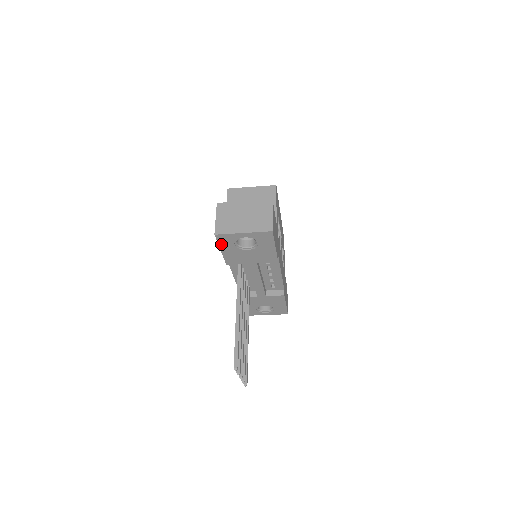
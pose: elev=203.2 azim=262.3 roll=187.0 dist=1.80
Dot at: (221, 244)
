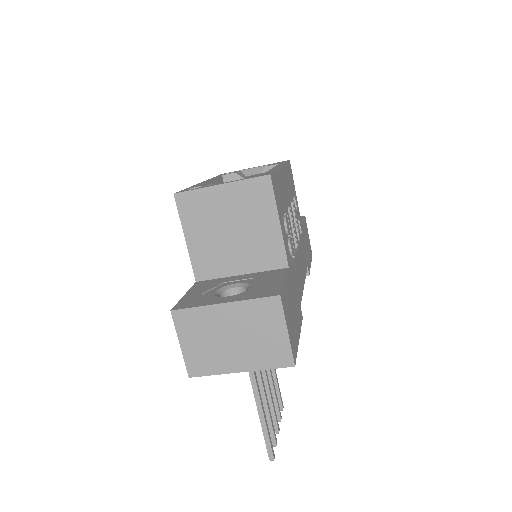
Dot at: occluded
